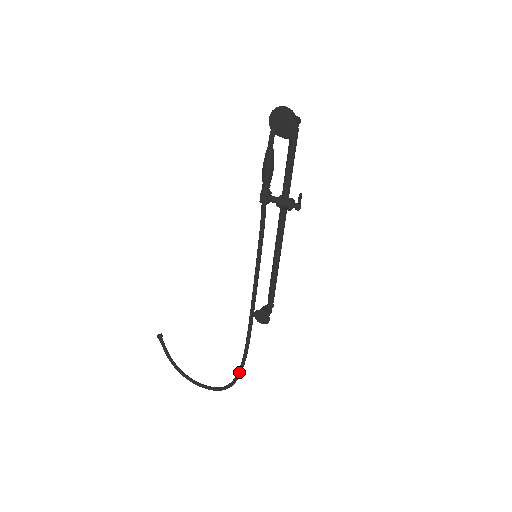
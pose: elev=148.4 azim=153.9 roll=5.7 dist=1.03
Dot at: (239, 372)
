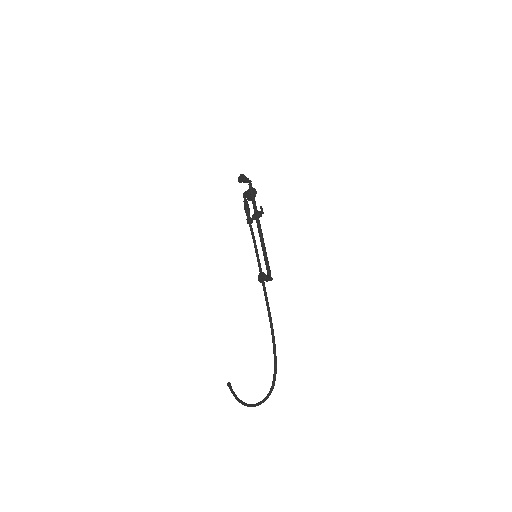
Dot at: (274, 357)
